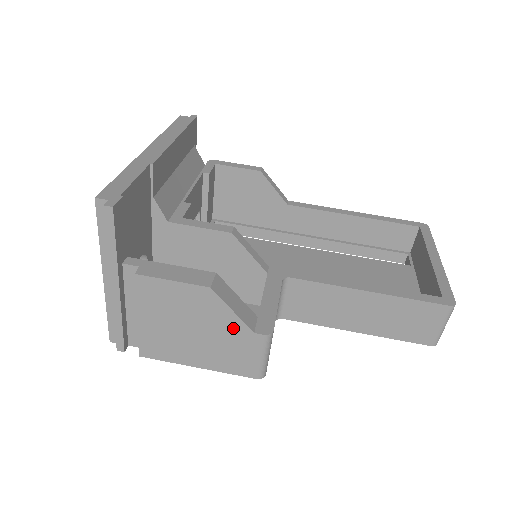
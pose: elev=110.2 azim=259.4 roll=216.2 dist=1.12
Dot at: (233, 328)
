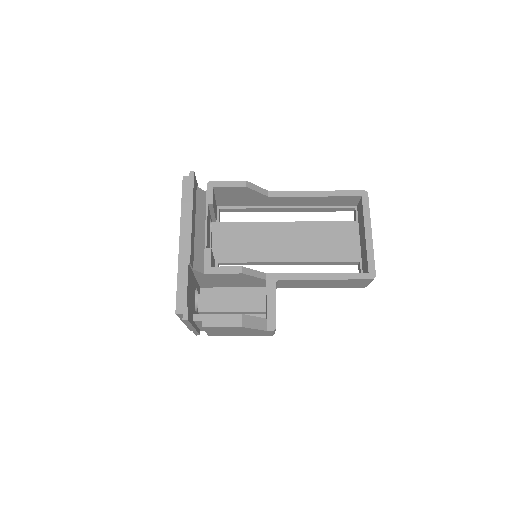
Dot at: (256, 331)
